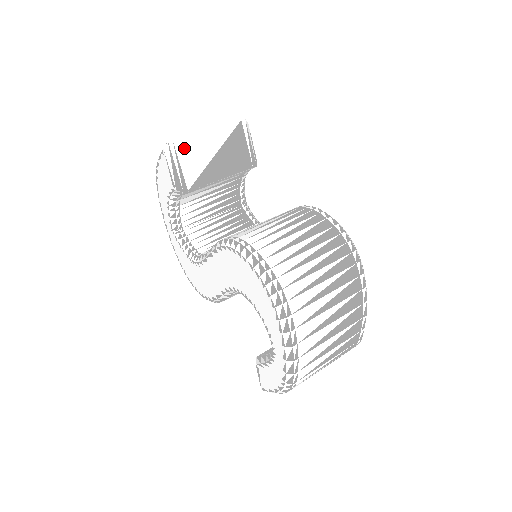
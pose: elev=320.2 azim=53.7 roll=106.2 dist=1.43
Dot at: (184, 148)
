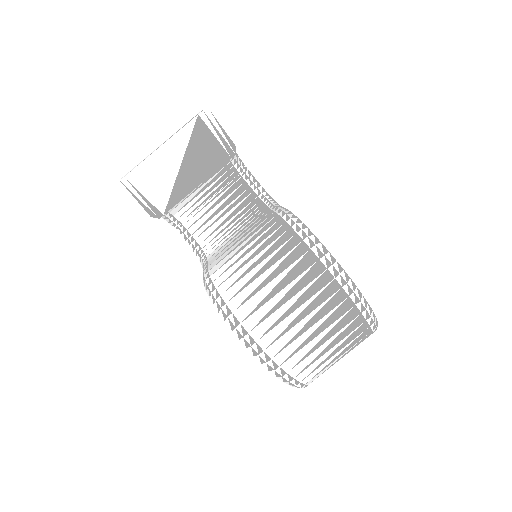
Dot at: (141, 178)
